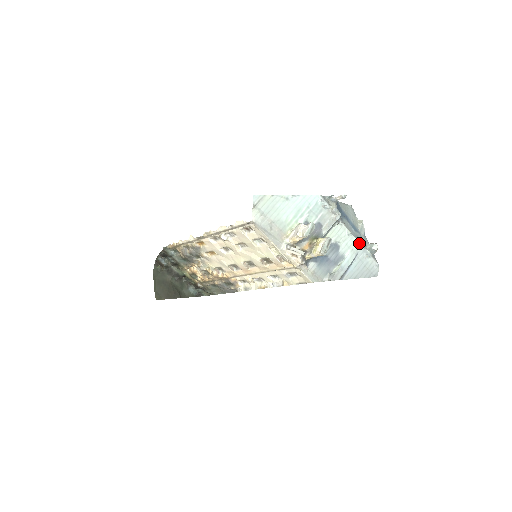
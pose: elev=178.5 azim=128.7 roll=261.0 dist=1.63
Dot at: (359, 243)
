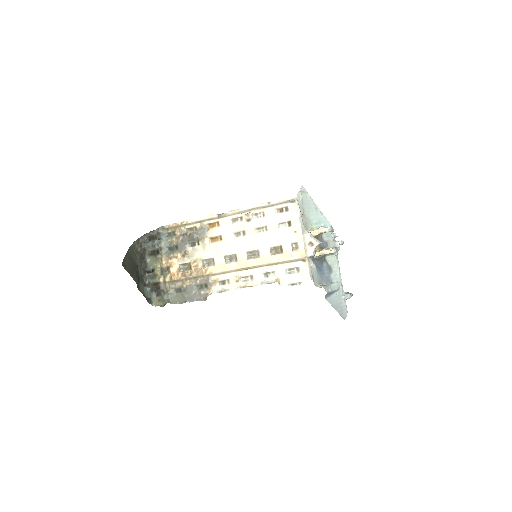
Dot at: occluded
